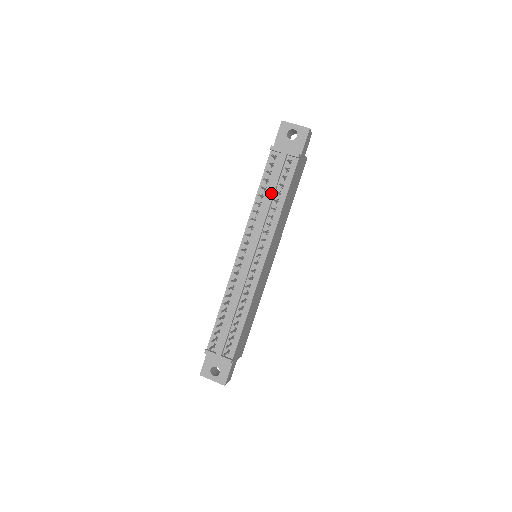
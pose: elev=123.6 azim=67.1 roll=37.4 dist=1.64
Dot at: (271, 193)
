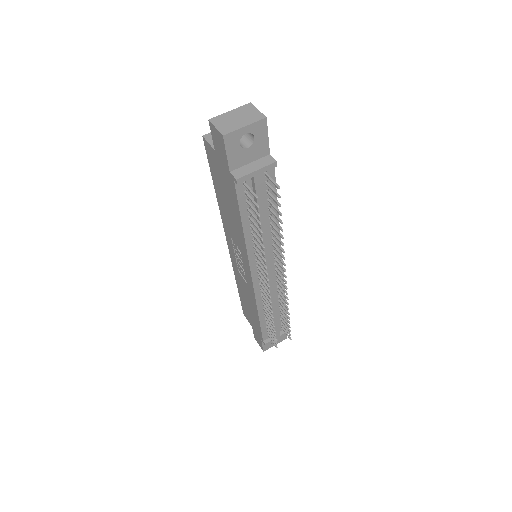
Dot at: (263, 219)
